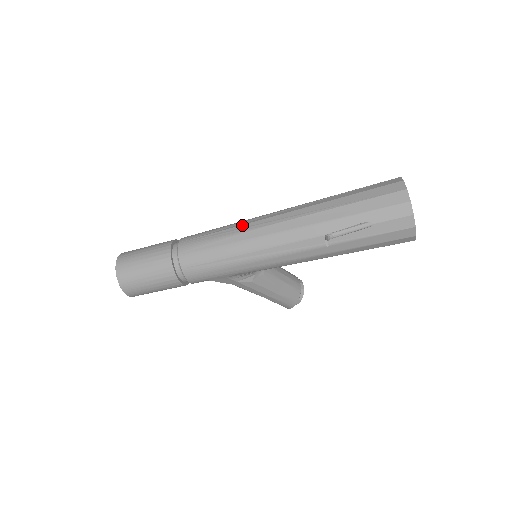
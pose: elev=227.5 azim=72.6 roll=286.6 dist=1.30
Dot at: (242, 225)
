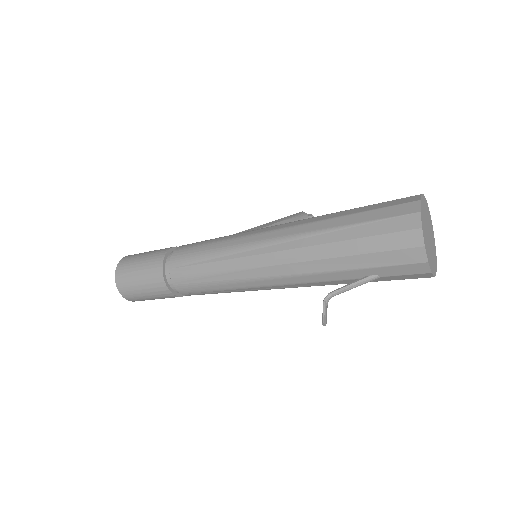
Dot at: (230, 260)
